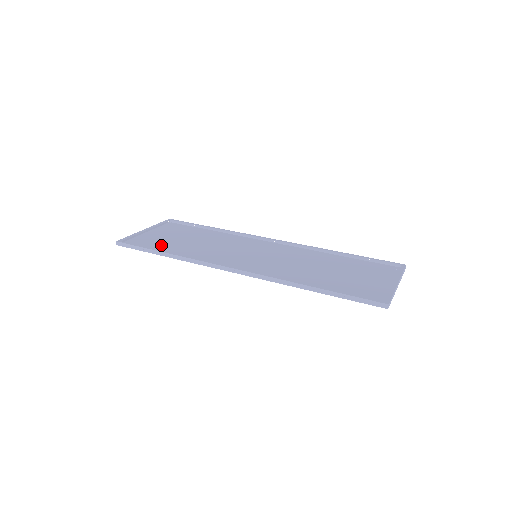
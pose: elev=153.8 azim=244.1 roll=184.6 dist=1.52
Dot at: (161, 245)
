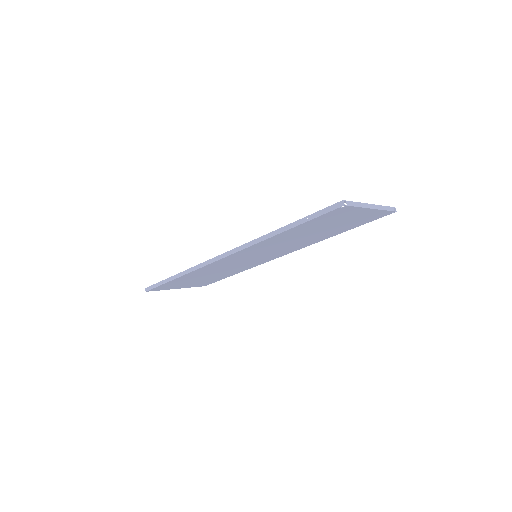
Dot at: (181, 281)
